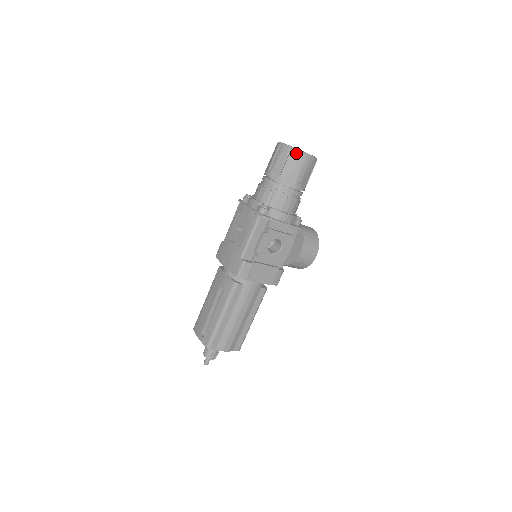
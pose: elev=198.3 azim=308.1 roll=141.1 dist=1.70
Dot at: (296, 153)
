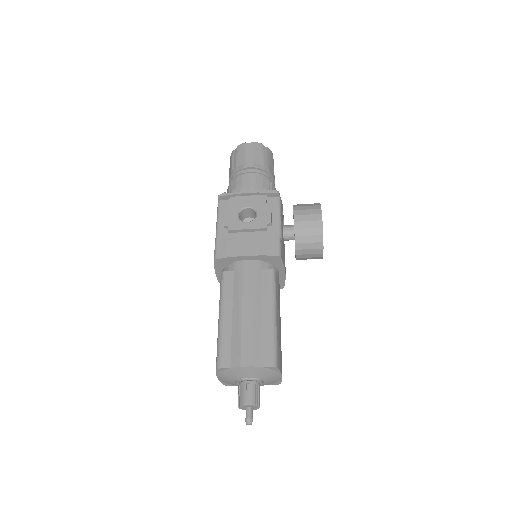
Dot at: occluded
